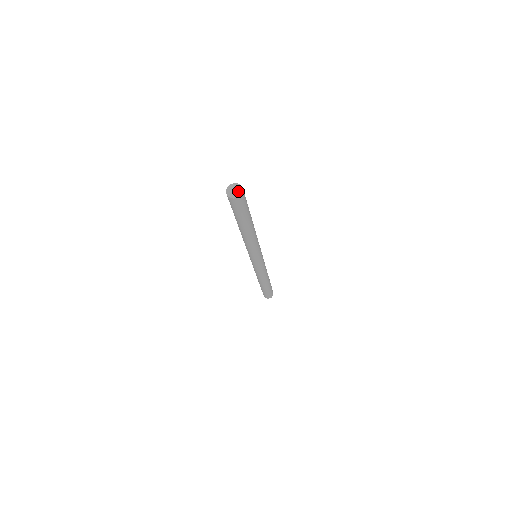
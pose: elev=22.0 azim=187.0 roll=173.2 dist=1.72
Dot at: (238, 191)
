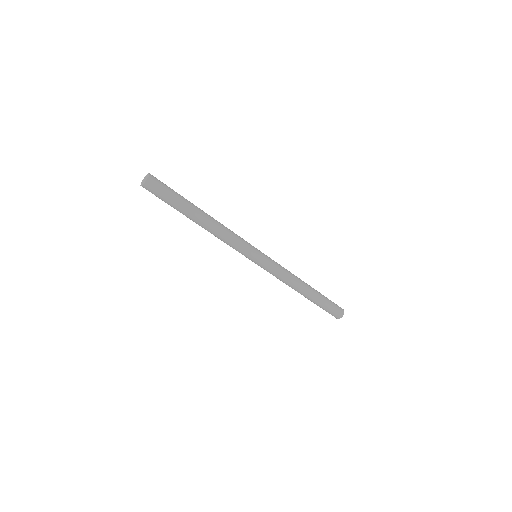
Dot at: (146, 178)
